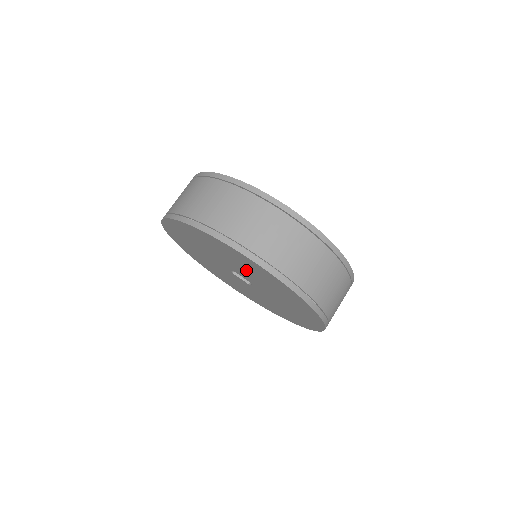
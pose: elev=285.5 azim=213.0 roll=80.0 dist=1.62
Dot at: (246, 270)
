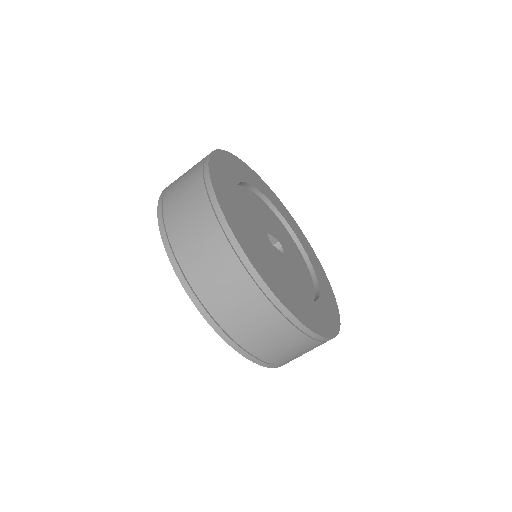
Dot at: occluded
